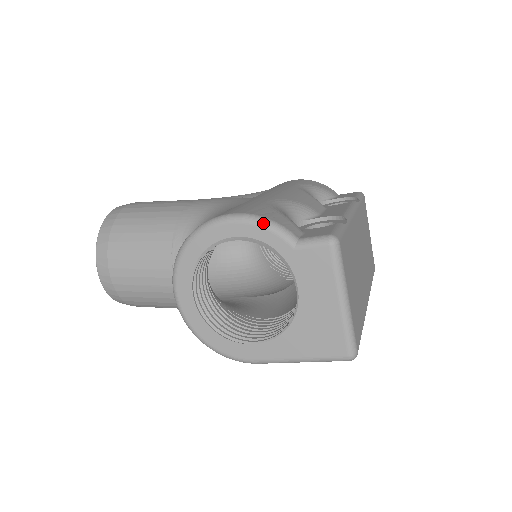
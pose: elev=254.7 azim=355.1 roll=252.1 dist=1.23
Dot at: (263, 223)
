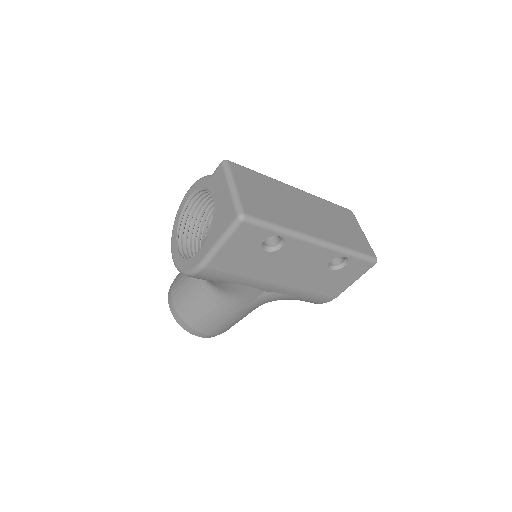
Dot at: (199, 179)
